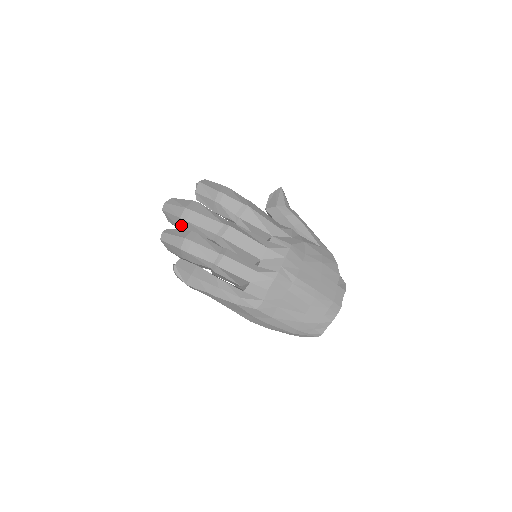
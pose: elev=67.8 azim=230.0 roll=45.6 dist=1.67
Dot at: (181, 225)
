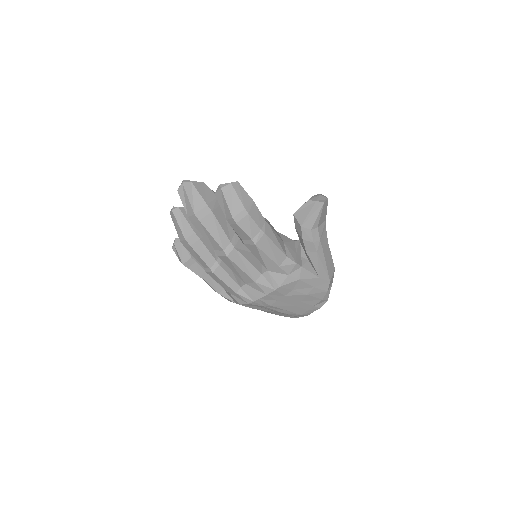
Dot at: occluded
